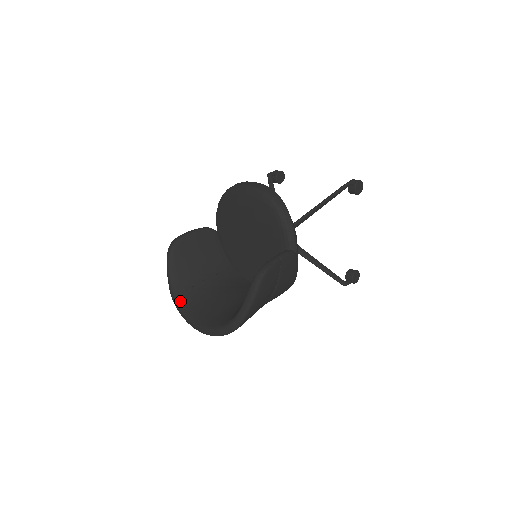
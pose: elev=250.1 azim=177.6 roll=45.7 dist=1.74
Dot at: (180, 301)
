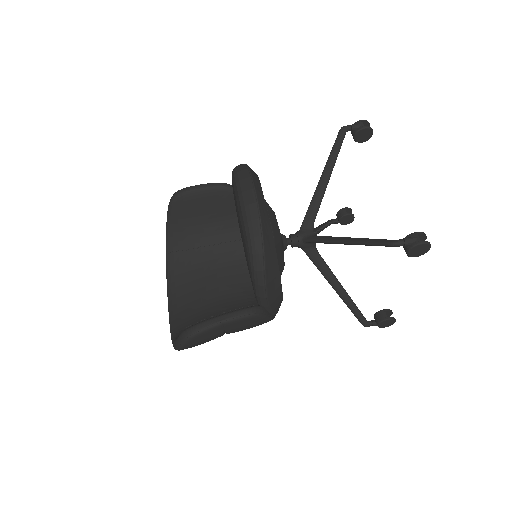
Dot at: (169, 261)
